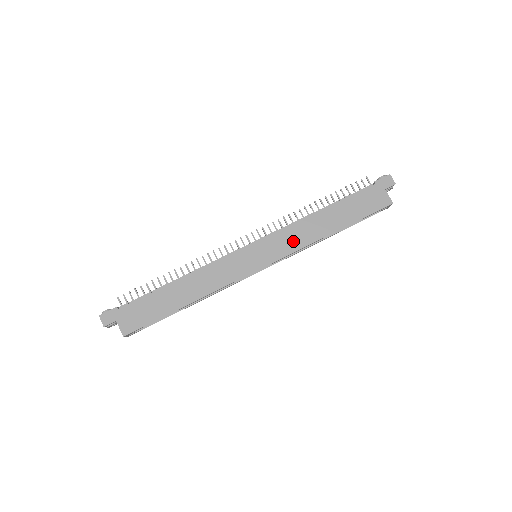
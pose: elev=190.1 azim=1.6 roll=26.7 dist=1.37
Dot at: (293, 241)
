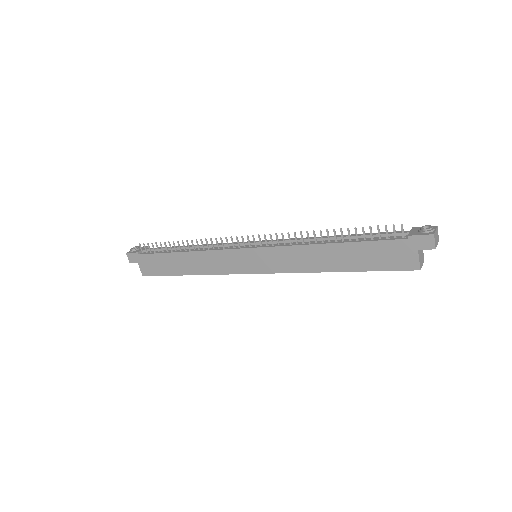
Dot at: (290, 262)
